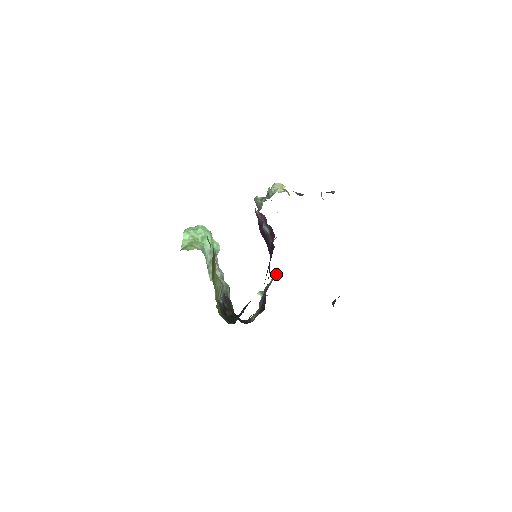
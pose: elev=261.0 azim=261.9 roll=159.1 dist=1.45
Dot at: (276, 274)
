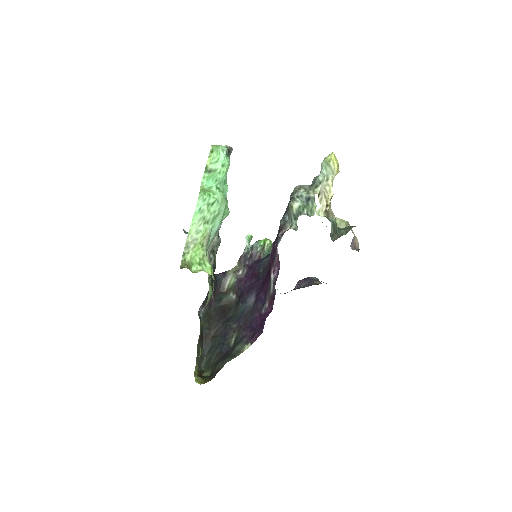
Dot at: (269, 246)
